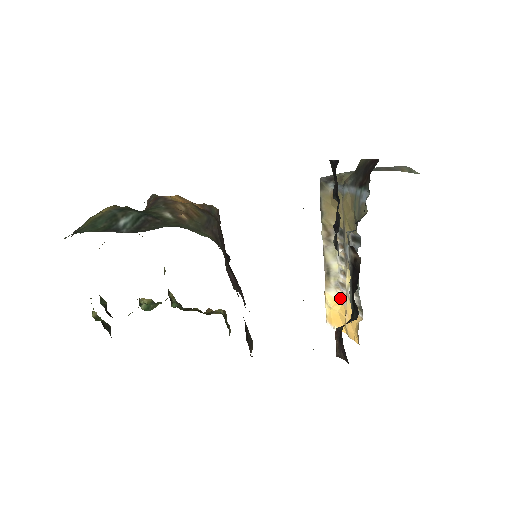
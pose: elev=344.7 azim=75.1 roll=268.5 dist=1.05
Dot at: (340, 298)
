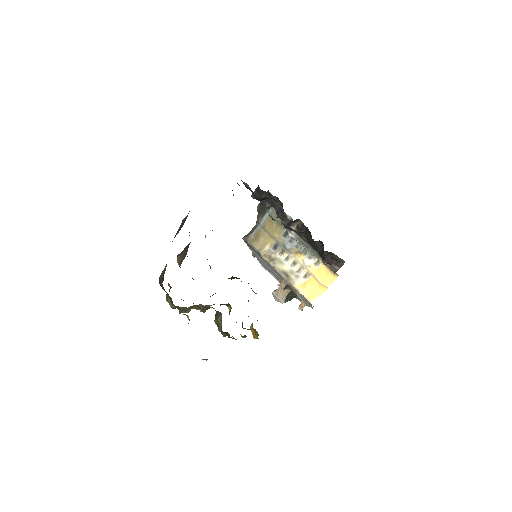
Dot at: (304, 280)
